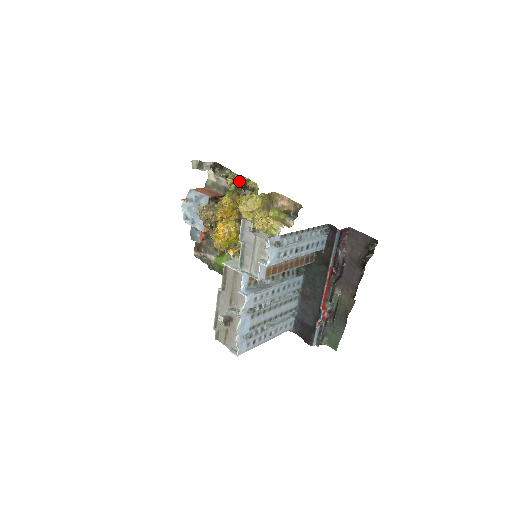
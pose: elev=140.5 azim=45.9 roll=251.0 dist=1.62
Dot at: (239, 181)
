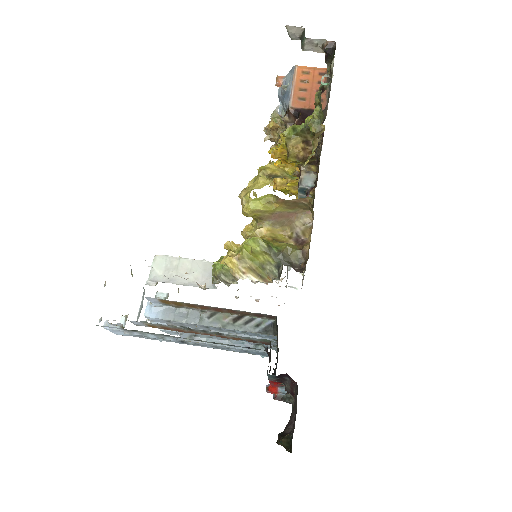
Dot at: (310, 123)
